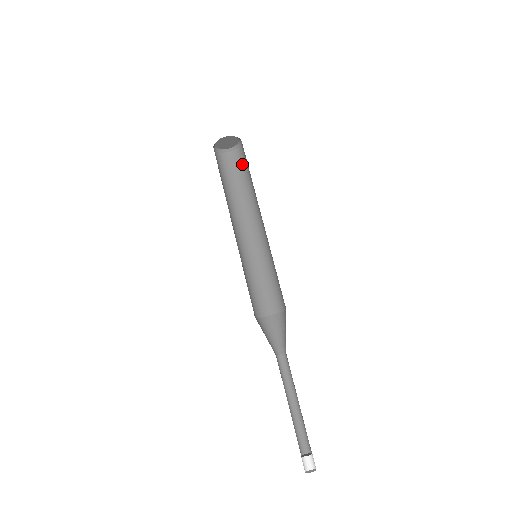
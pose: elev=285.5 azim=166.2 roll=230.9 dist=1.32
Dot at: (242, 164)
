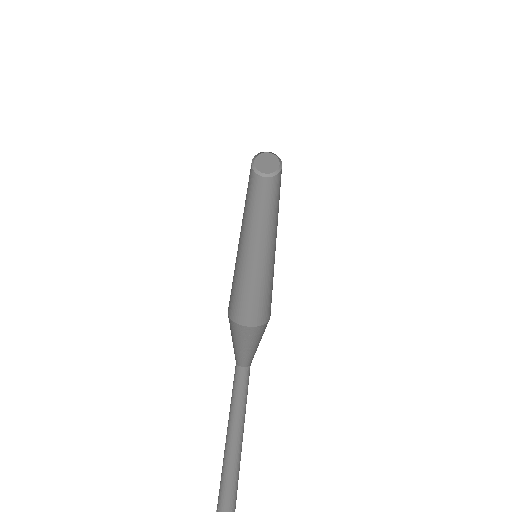
Dot at: (275, 186)
